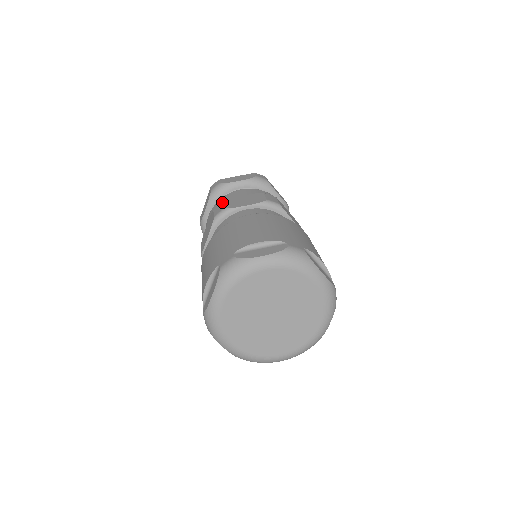
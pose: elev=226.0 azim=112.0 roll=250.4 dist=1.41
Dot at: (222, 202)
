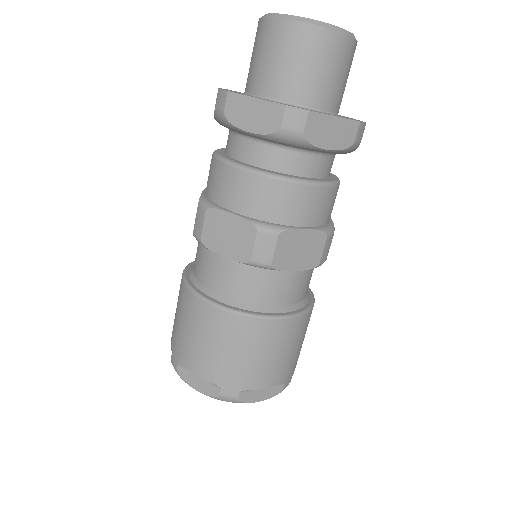
Dot at: (275, 238)
